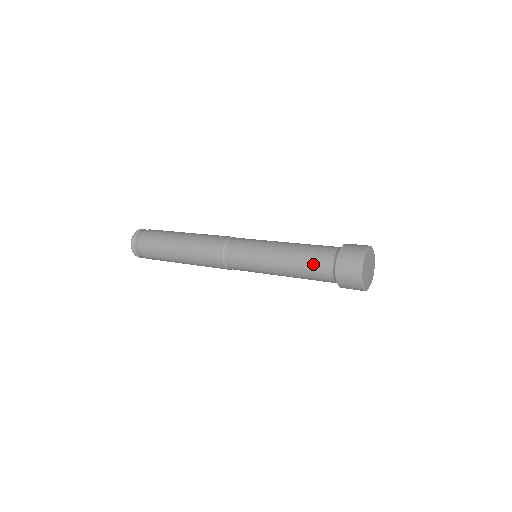
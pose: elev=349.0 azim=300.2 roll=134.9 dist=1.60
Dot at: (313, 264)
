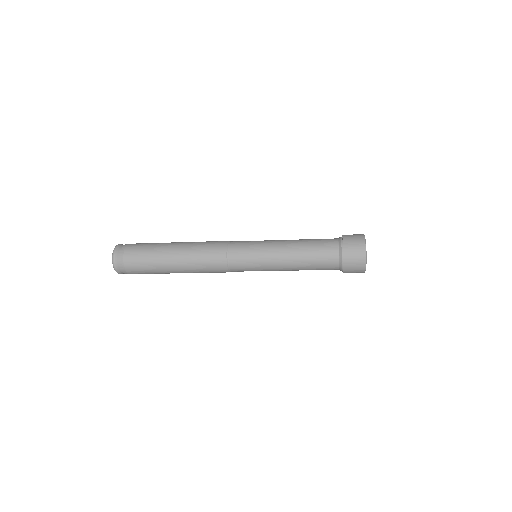
Dot at: (320, 249)
